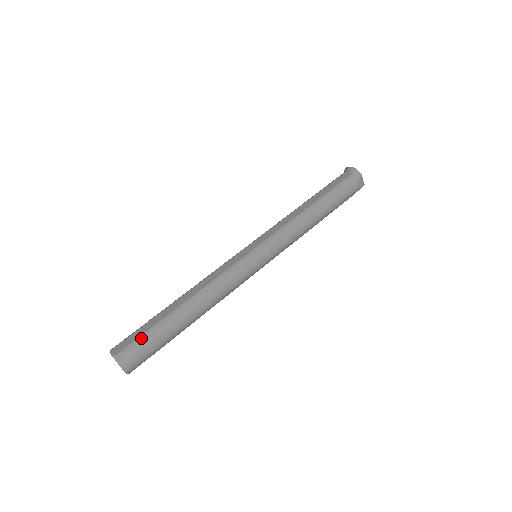
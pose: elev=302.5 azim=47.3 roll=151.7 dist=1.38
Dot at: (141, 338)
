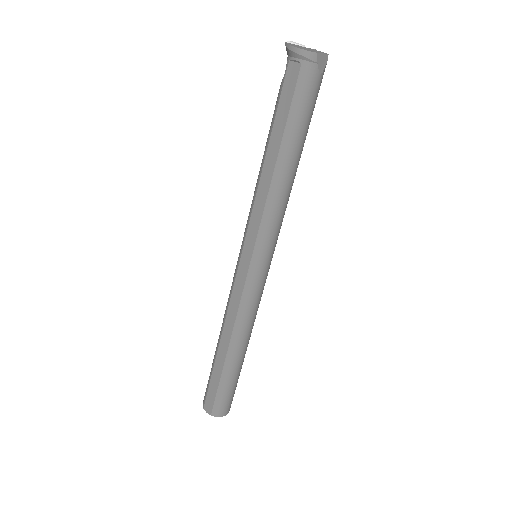
Dot at: (218, 396)
